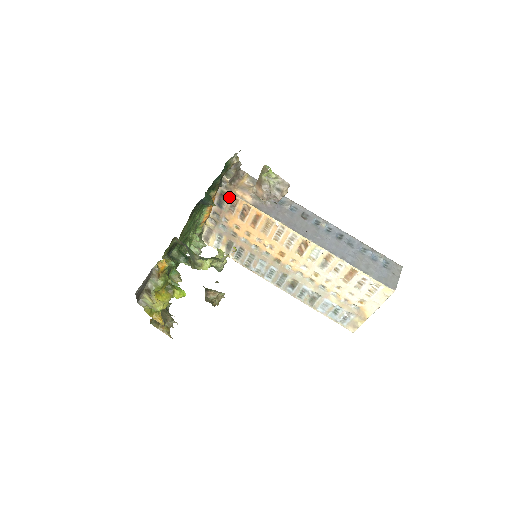
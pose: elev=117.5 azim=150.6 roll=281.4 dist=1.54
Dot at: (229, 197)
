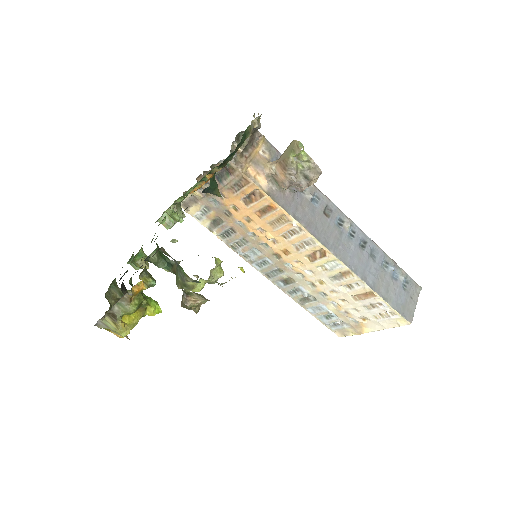
Dot at: (237, 175)
